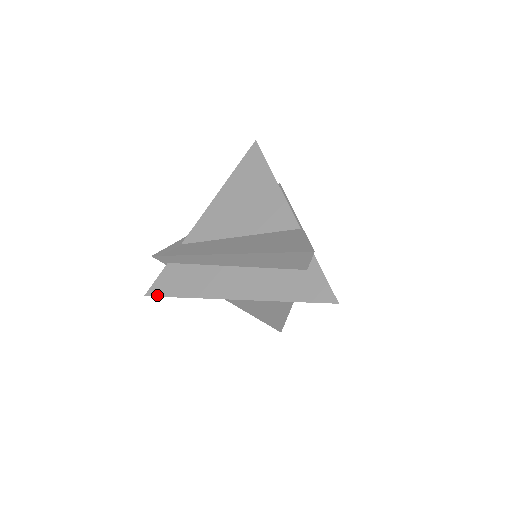
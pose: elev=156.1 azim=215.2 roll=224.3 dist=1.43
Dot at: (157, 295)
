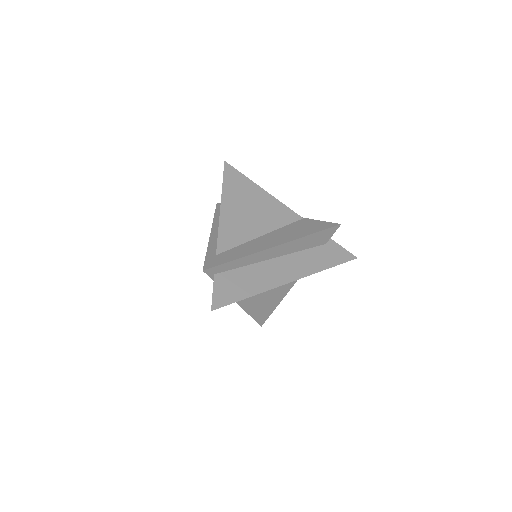
Dot at: (224, 305)
